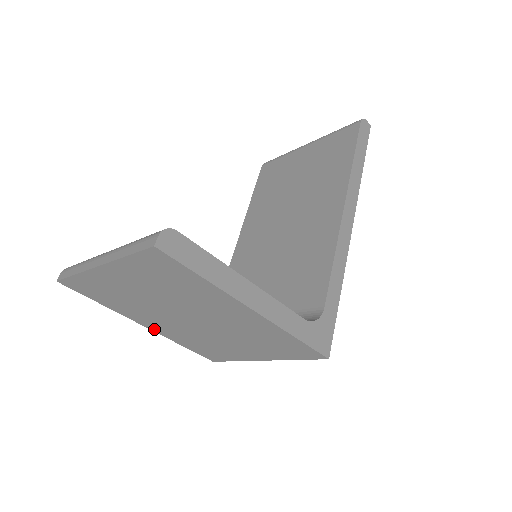
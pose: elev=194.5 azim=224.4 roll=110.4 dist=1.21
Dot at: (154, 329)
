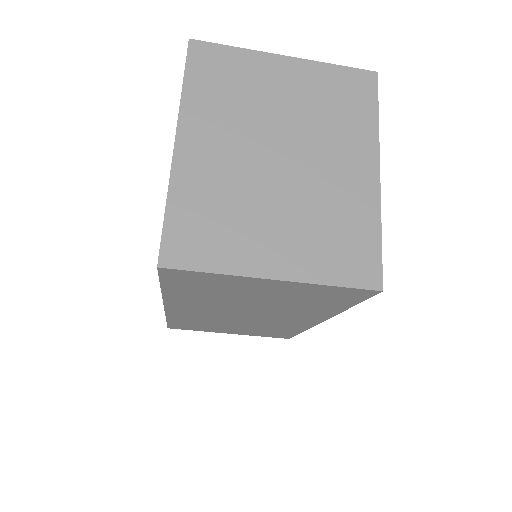
Dot at: (182, 154)
